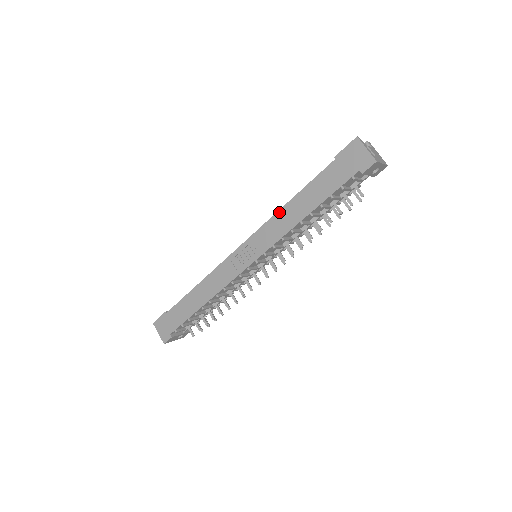
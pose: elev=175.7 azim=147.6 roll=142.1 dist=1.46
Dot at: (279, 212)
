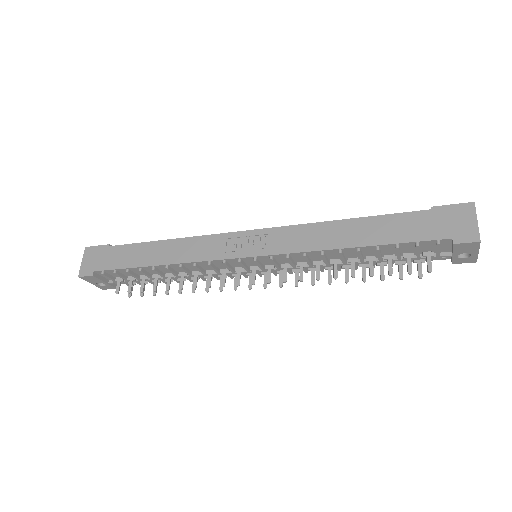
Dot at: (323, 223)
